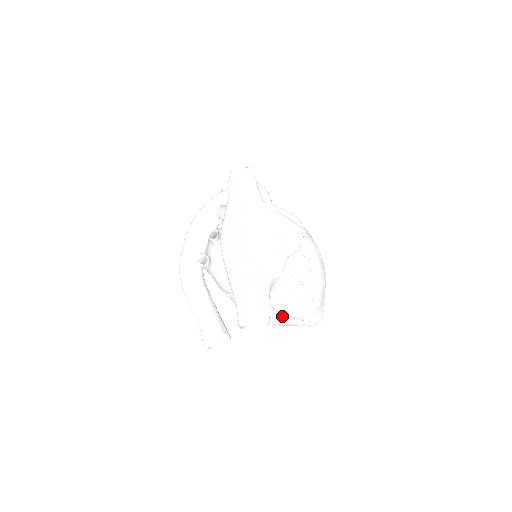
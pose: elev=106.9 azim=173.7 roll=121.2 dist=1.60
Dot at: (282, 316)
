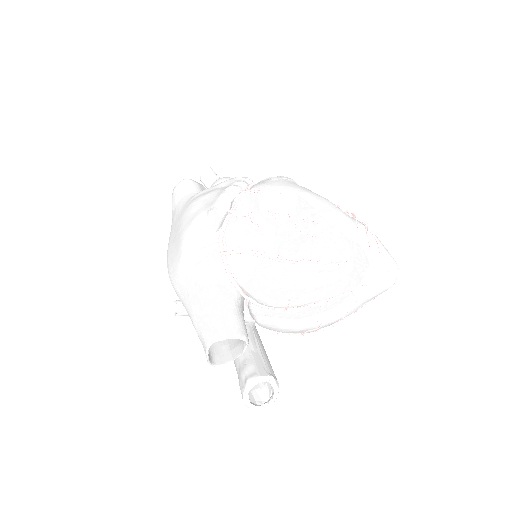
Dot at: (301, 309)
